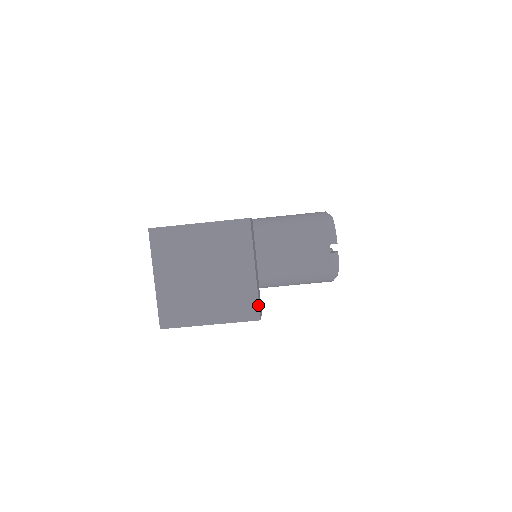
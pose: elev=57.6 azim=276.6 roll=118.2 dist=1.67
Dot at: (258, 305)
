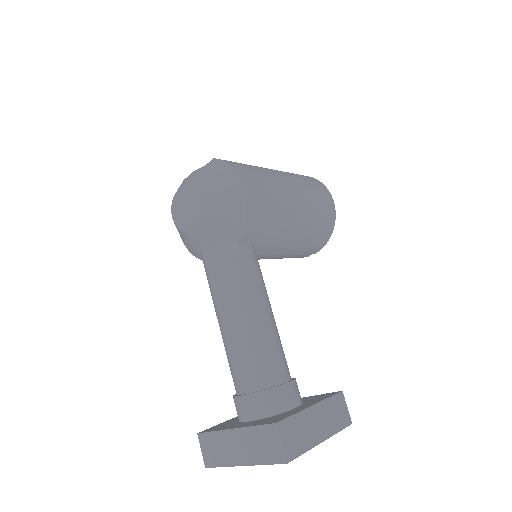
Dot at: occluded
